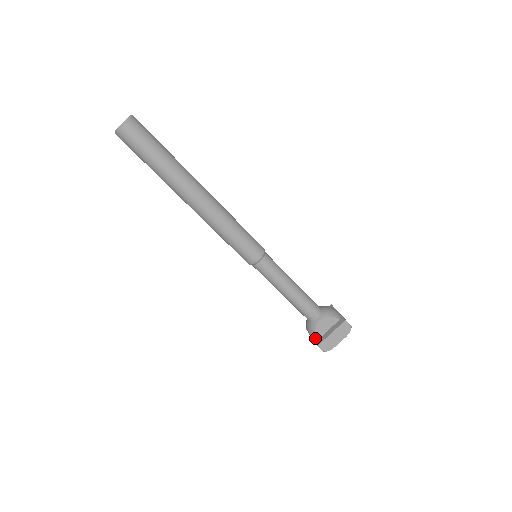
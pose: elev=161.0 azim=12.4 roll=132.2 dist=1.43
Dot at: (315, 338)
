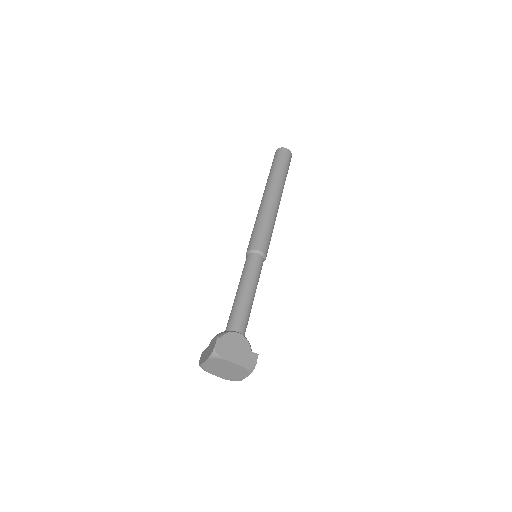
Dot at: occluded
